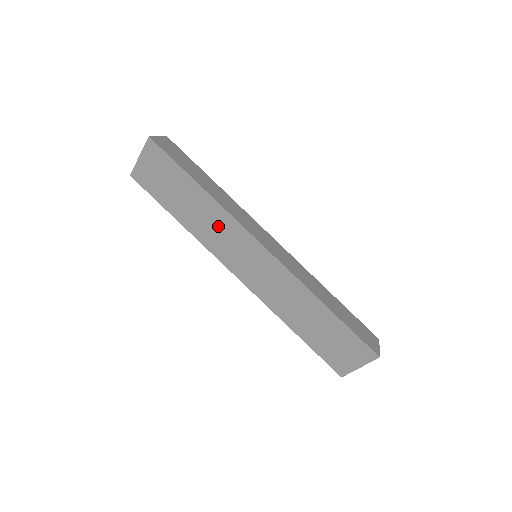
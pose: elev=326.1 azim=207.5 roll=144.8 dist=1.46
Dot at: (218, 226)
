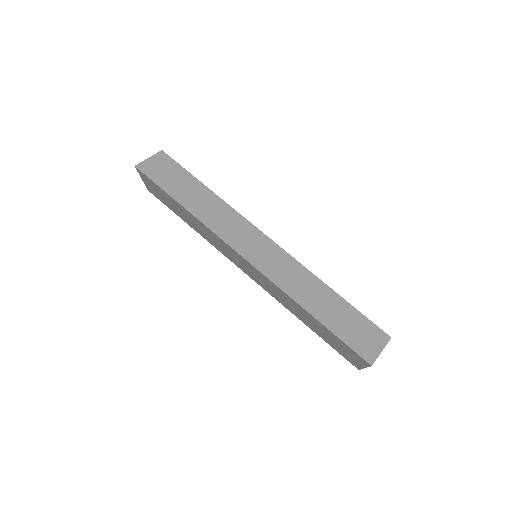
Dot at: (211, 236)
